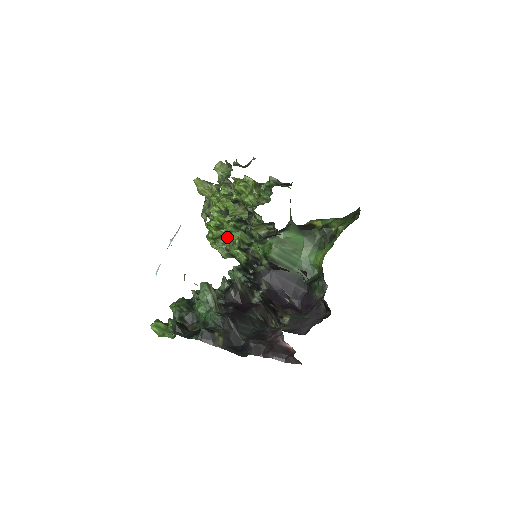
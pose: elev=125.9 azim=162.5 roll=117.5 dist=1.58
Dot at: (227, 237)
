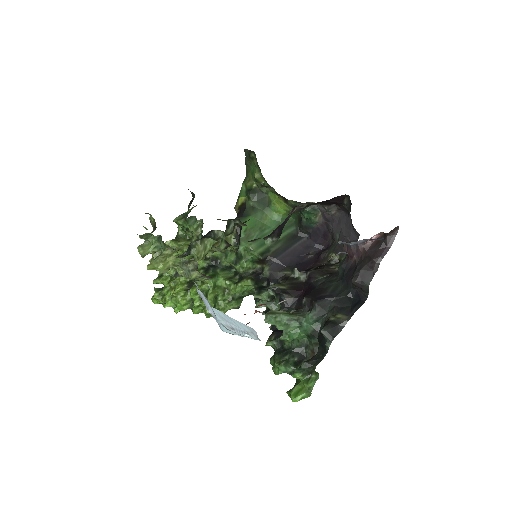
Dot at: (218, 292)
